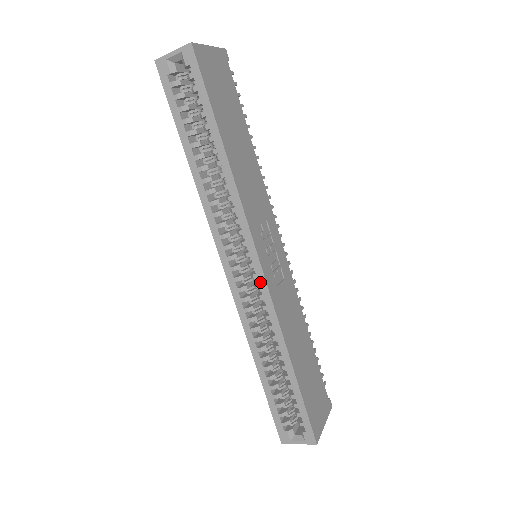
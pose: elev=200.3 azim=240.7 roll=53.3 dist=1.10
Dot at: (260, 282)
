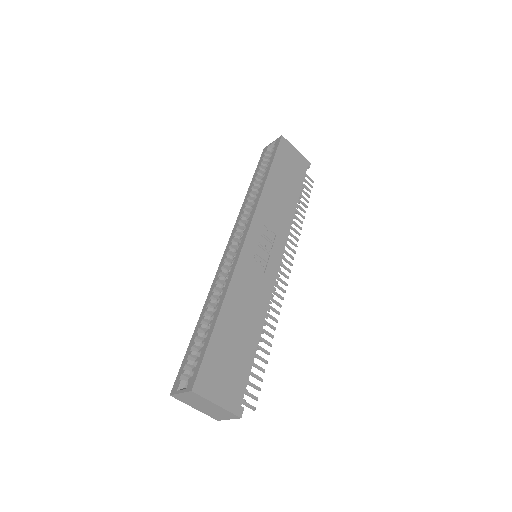
Dot at: (239, 248)
